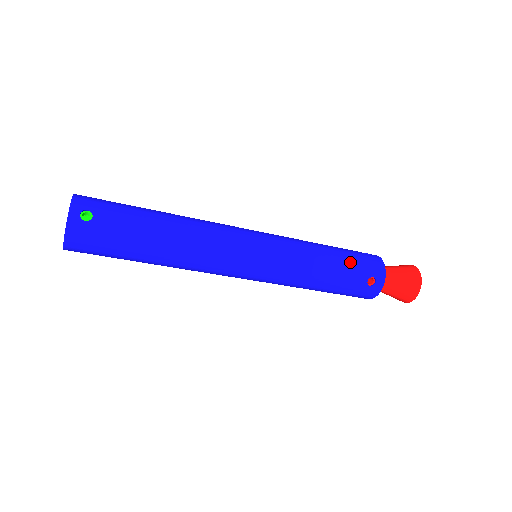
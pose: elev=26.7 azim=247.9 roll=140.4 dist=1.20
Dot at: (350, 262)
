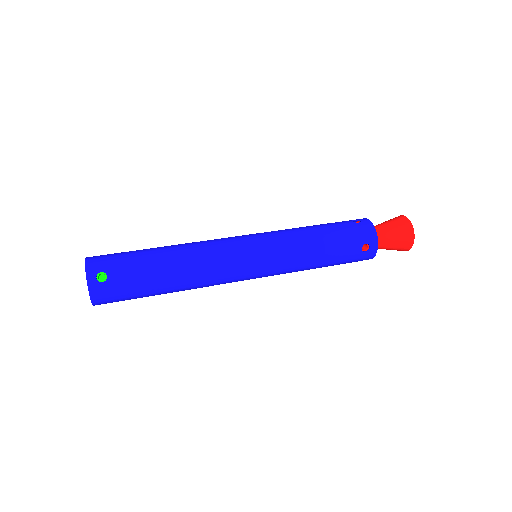
Dot at: (341, 237)
